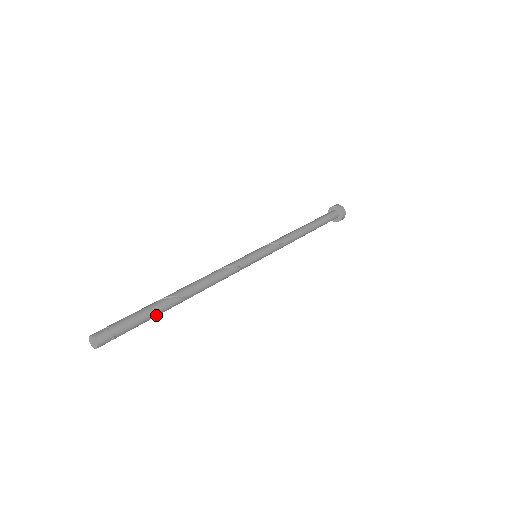
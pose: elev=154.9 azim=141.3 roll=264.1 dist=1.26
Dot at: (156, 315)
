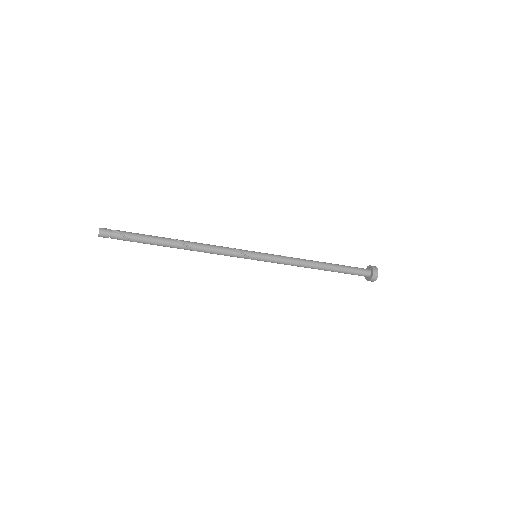
Dot at: (148, 237)
